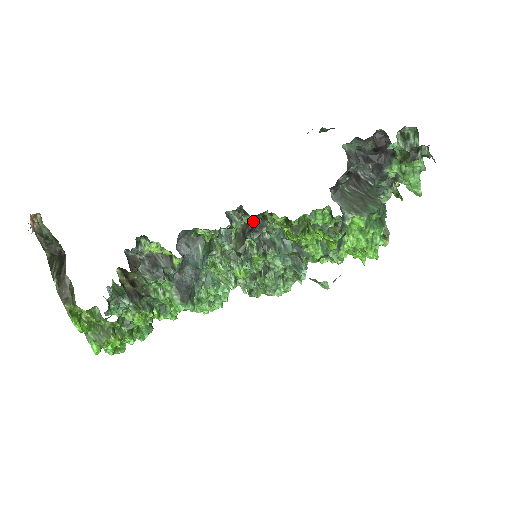
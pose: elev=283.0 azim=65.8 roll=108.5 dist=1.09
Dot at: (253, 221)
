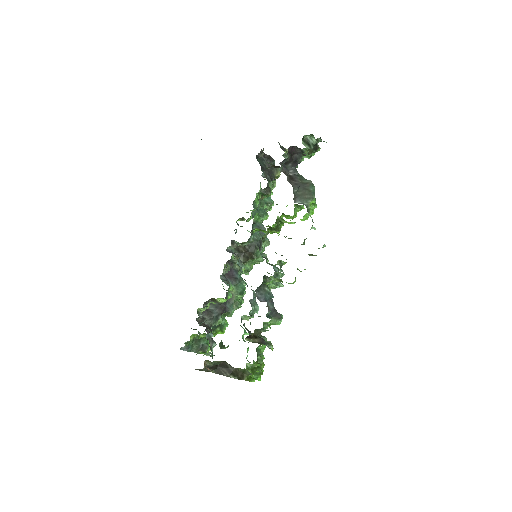
Dot at: occluded
